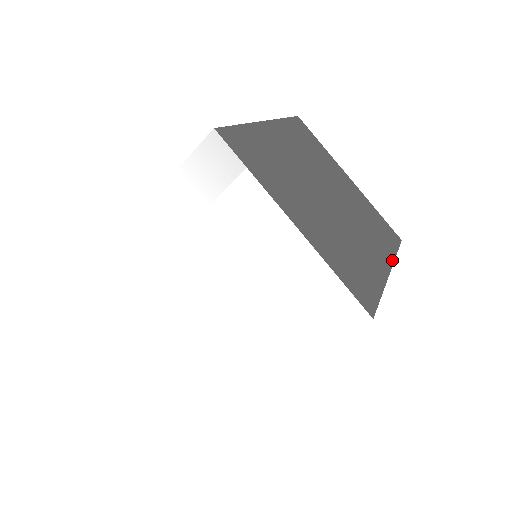
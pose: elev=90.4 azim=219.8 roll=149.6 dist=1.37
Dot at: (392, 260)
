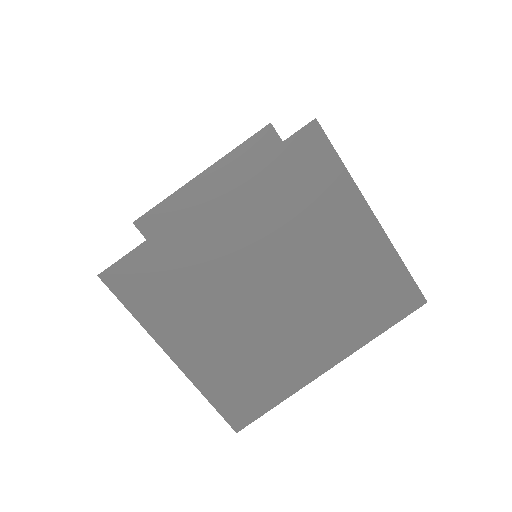
Dot at: (354, 349)
